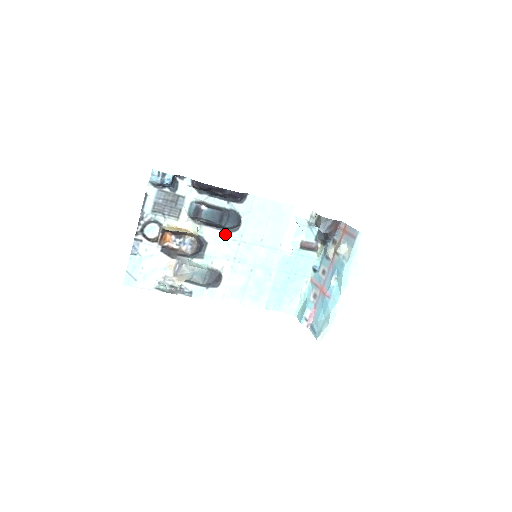
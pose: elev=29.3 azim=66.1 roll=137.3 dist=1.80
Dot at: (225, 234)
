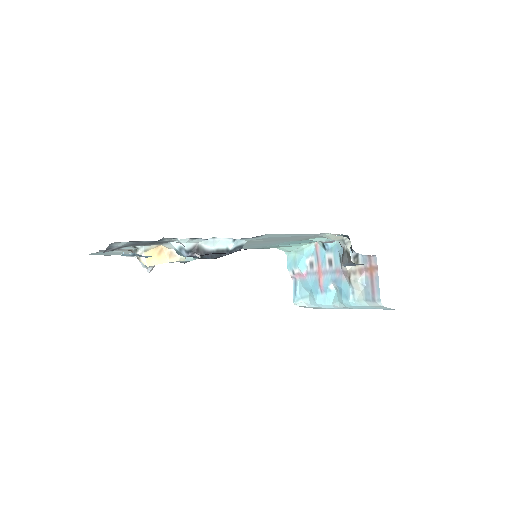
Dot at: occluded
